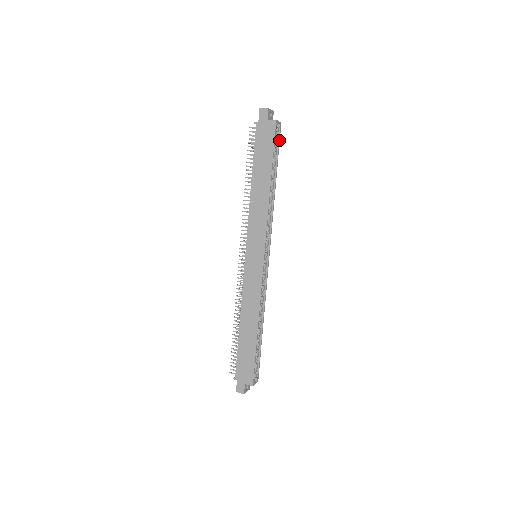
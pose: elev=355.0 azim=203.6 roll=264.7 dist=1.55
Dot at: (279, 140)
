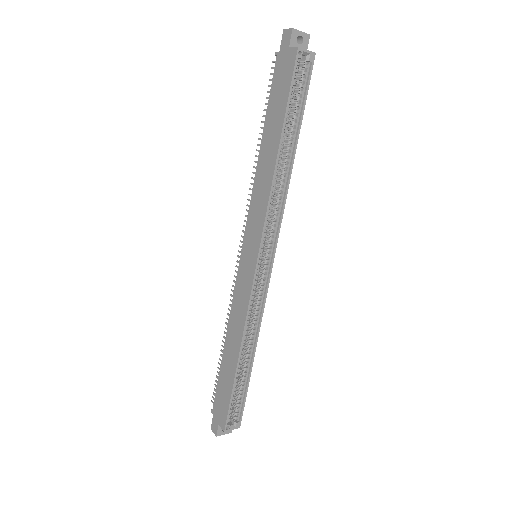
Dot at: (308, 82)
